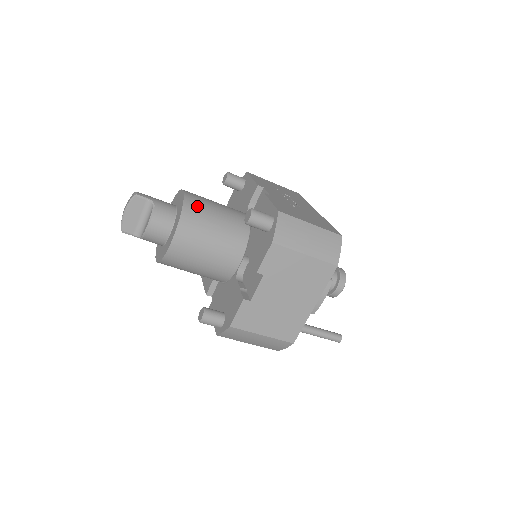
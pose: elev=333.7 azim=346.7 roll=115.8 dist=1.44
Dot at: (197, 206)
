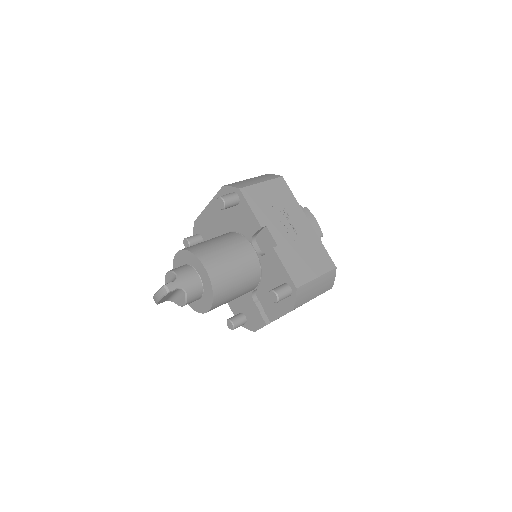
Dot at: (222, 280)
